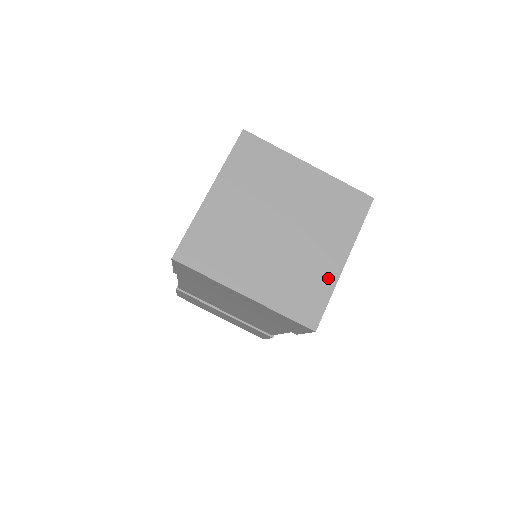
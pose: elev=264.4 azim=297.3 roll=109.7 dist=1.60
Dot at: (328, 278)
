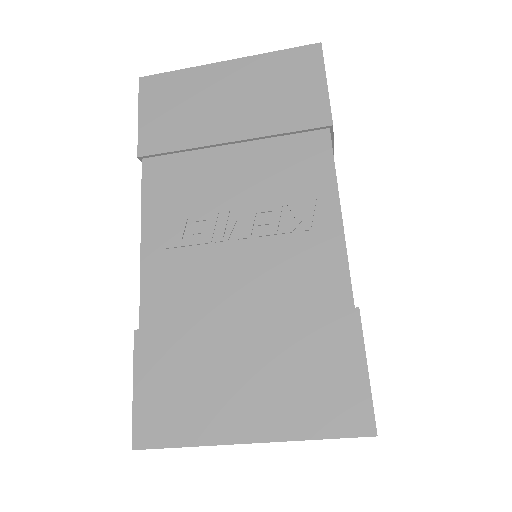
Dot at: occluded
